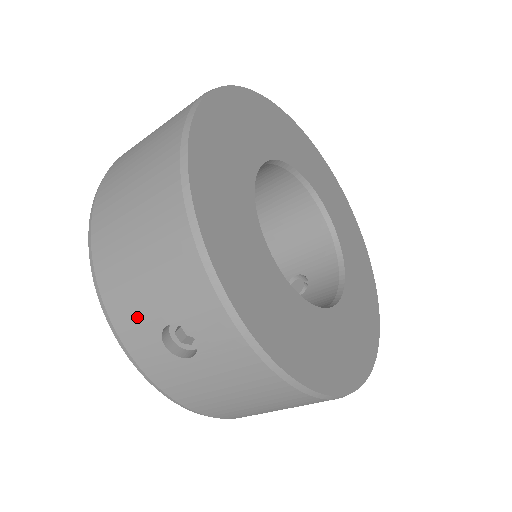
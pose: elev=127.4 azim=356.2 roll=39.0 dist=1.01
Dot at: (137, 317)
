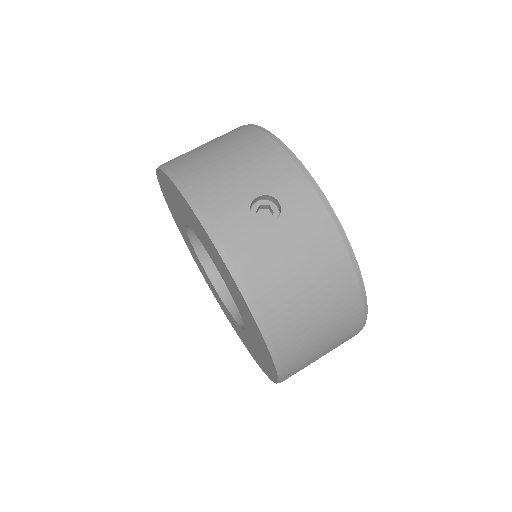
Dot at: (228, 198)
